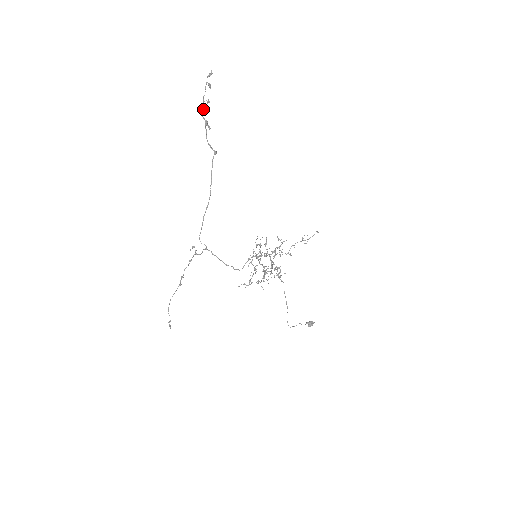
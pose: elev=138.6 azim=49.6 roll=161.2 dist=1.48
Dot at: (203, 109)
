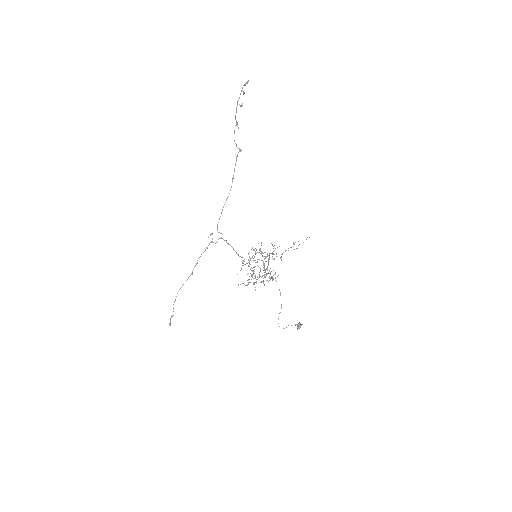
Dot at: (236, 111)
